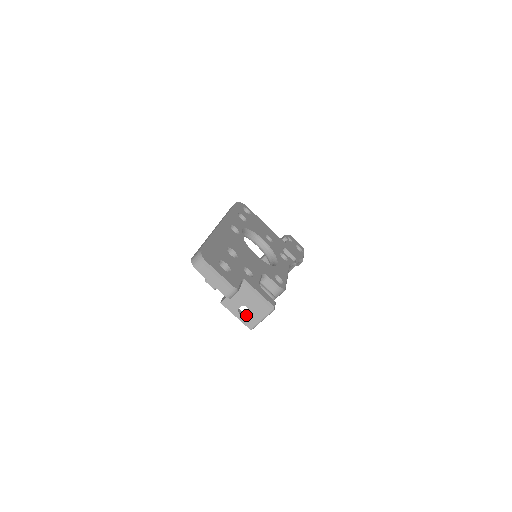
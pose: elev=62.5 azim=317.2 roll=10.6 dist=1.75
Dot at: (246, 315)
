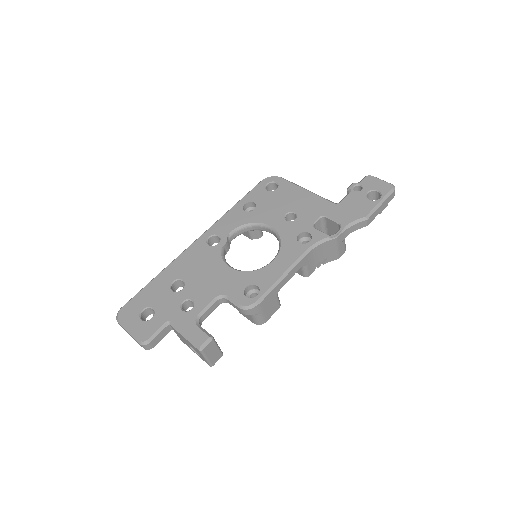
Dot at: occluded
